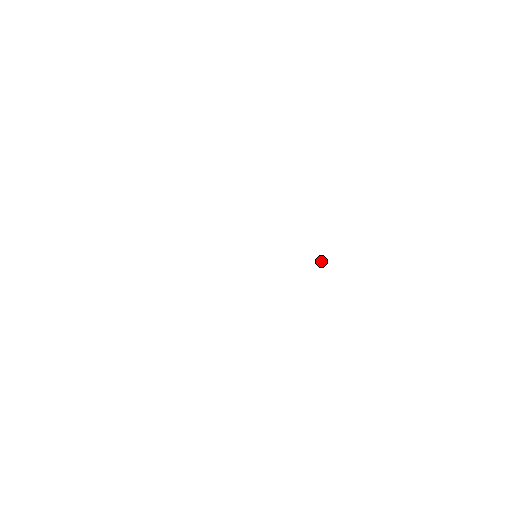
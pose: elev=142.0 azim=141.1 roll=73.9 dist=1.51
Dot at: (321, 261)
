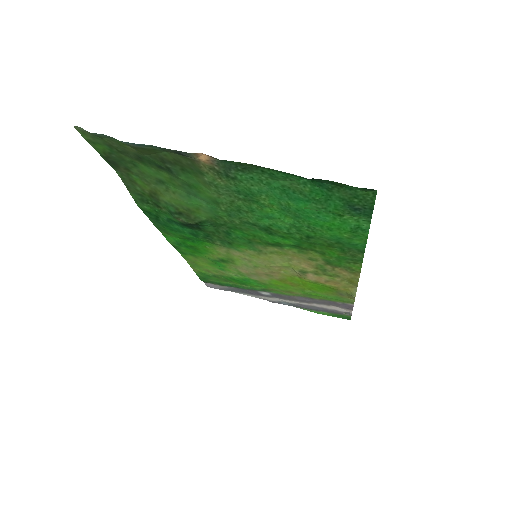
Dot at: occluded
